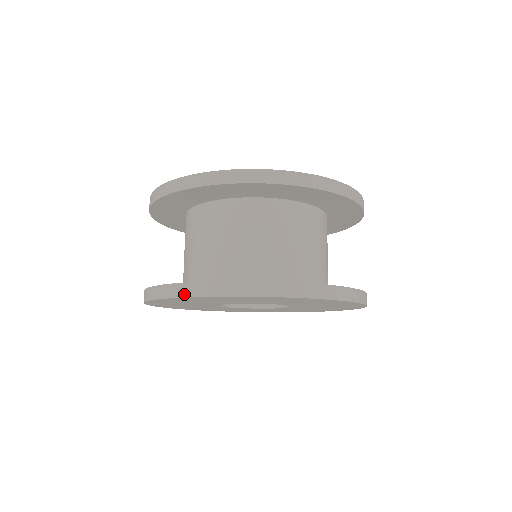
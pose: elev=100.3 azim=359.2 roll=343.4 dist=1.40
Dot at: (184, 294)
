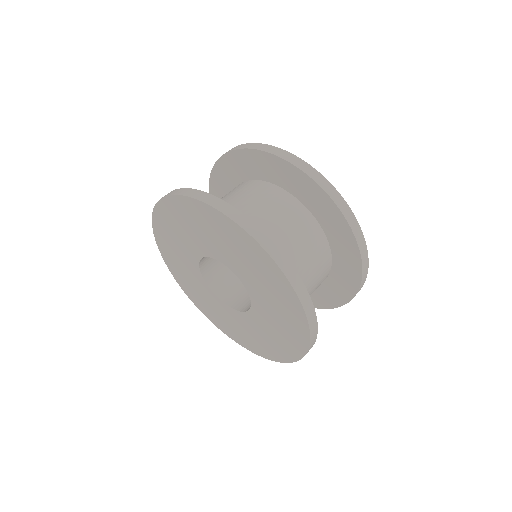
Dot at: (230, 215)
